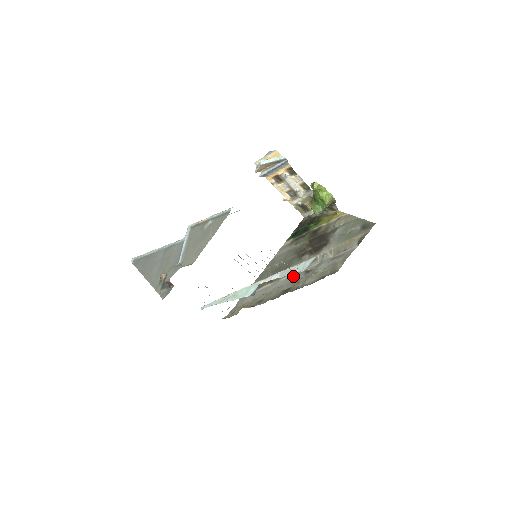
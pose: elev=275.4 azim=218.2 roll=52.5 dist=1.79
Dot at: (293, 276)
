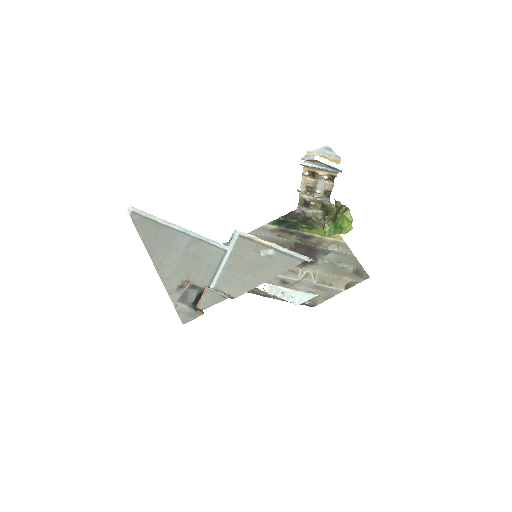
Dot at: occluded
